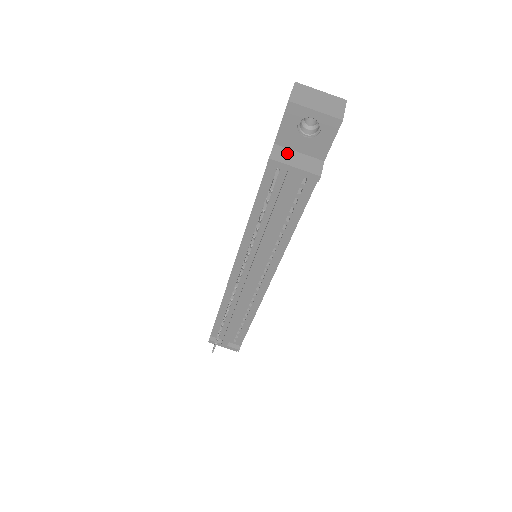
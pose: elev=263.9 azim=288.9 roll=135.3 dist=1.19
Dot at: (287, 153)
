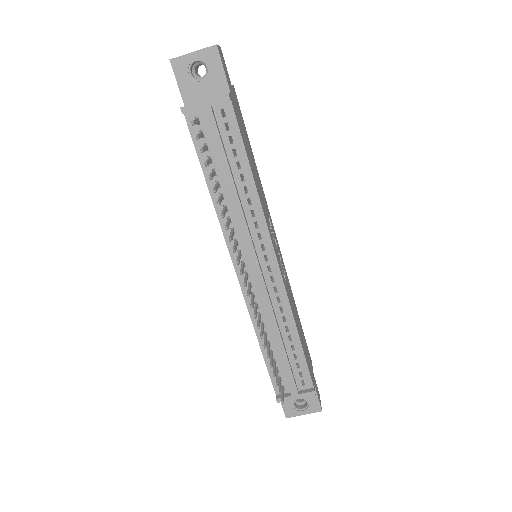
Dot at: occluded
